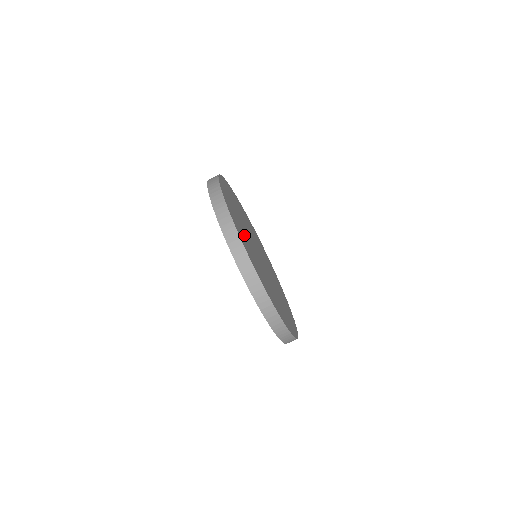
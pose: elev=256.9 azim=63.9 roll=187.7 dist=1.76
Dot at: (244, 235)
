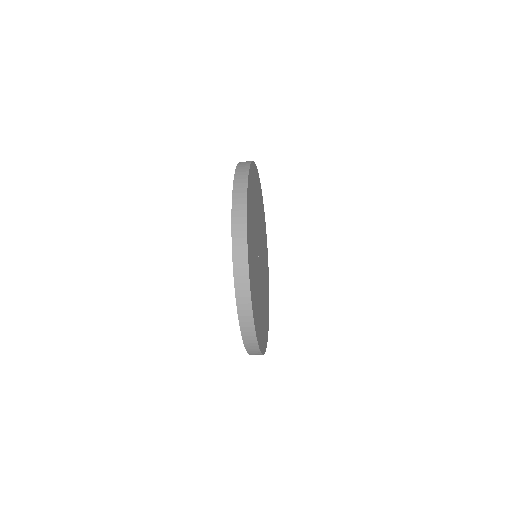
Dot at: (258, 305)
